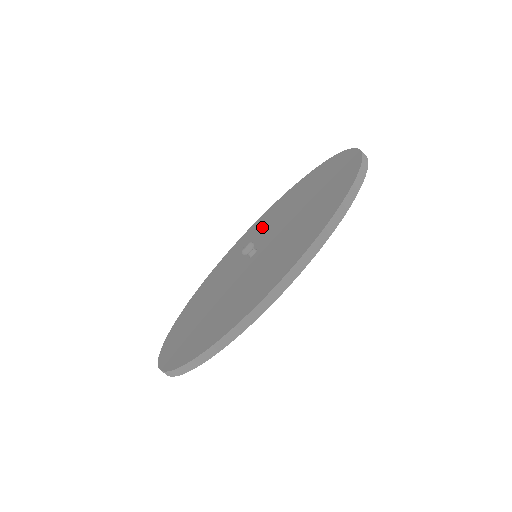
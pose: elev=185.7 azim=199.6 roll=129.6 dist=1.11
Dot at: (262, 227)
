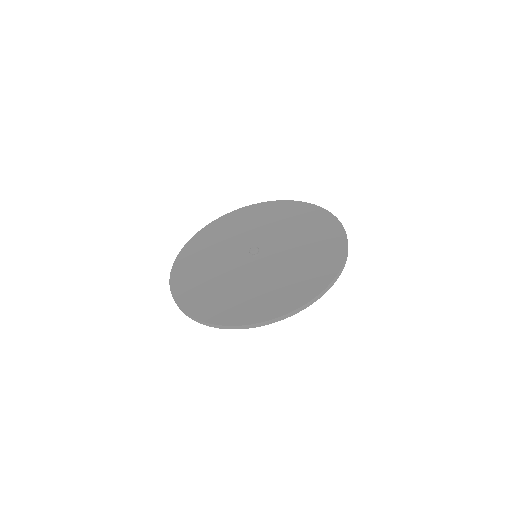
Dot at: (241, 231)
